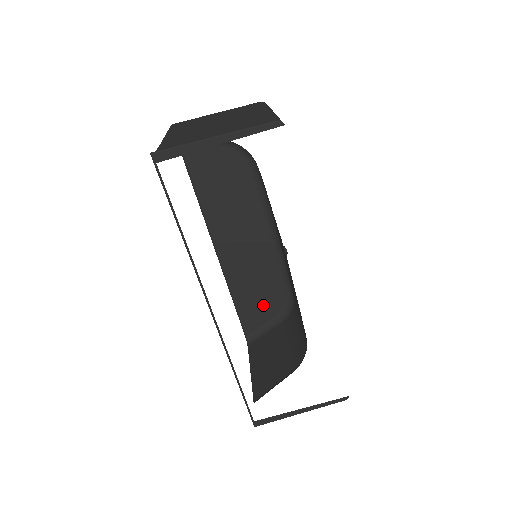
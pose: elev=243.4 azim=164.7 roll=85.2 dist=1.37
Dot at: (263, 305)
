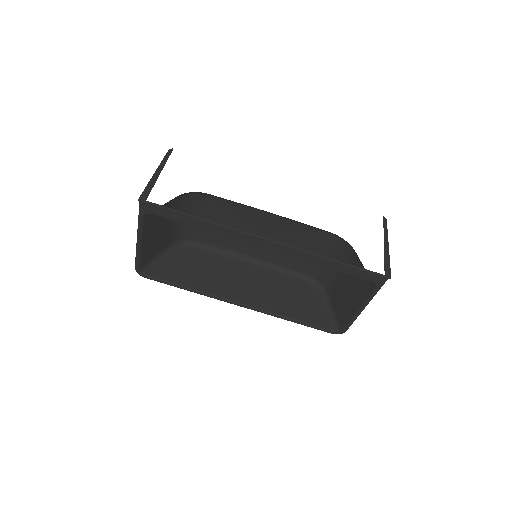
Dot at: (308, 302)
